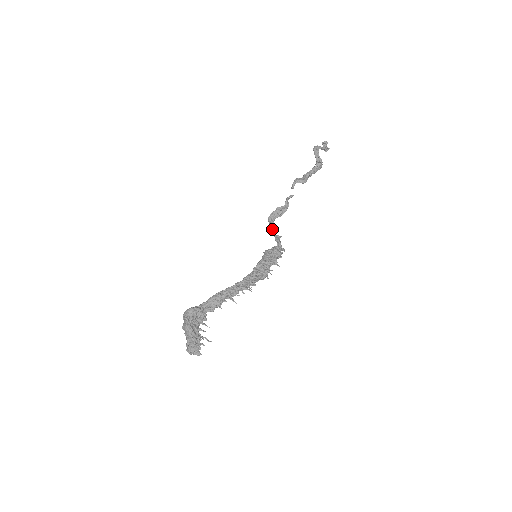
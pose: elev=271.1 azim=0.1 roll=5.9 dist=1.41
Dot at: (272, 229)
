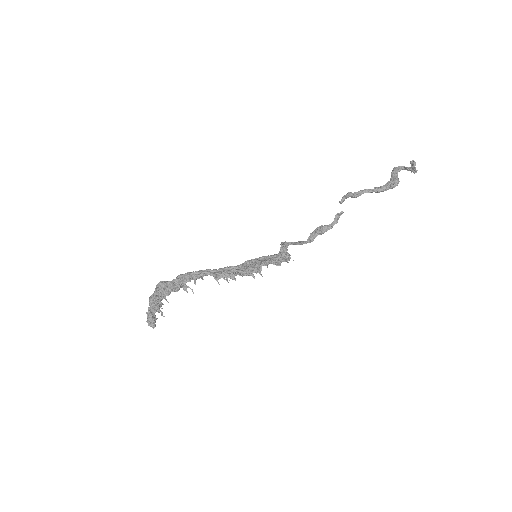
Dot at: (304, 242)
